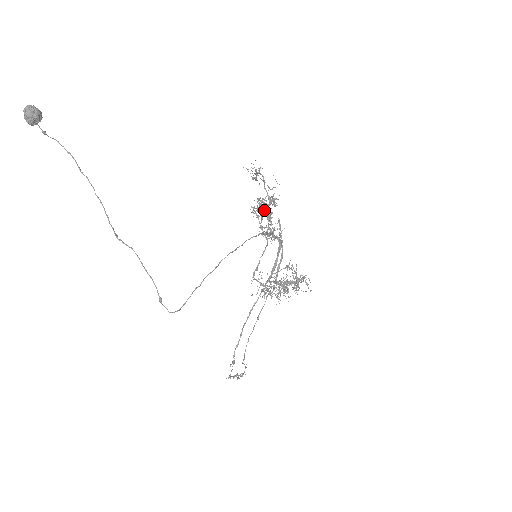
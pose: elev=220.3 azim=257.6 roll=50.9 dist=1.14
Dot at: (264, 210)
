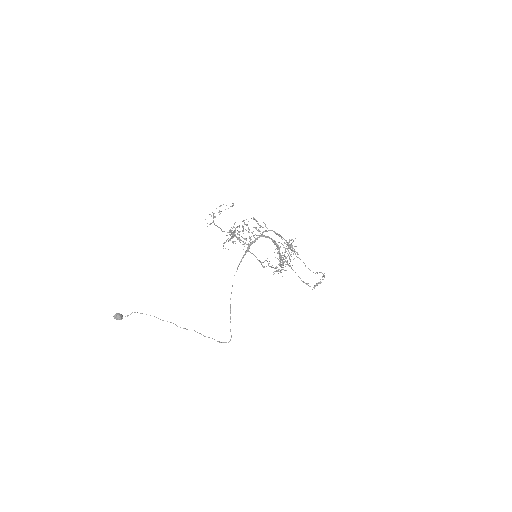
Dot at: occluded
